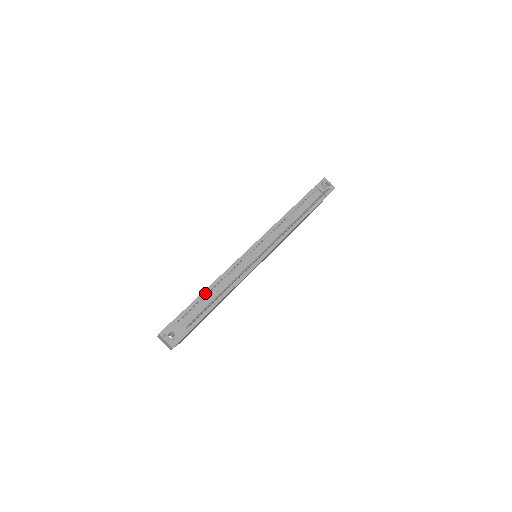
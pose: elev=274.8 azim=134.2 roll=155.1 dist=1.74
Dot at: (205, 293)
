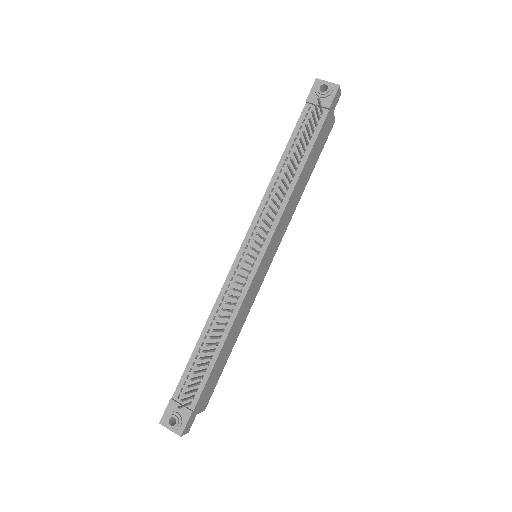
Dot at: (198, 346)
